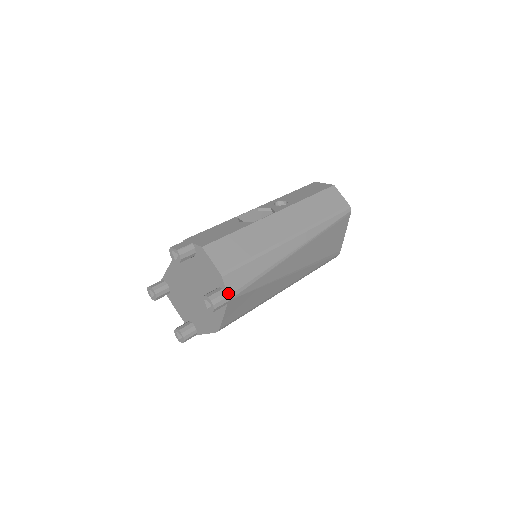
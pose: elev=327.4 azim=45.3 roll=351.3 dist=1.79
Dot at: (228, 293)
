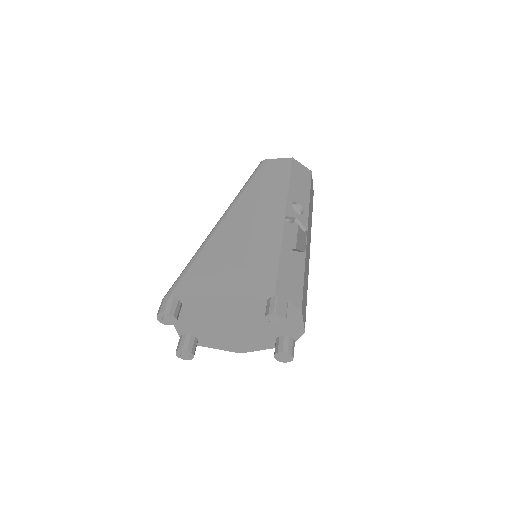
Dot at: occluded
